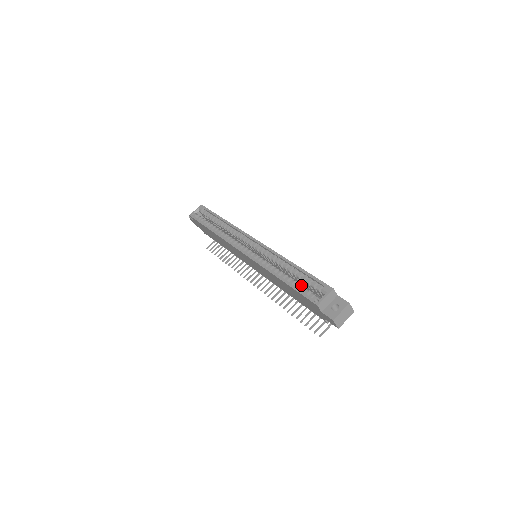
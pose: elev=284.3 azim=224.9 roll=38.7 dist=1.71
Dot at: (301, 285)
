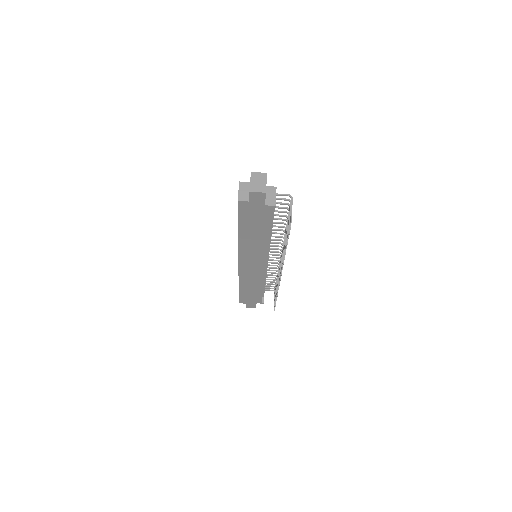
Dot at: occluded
